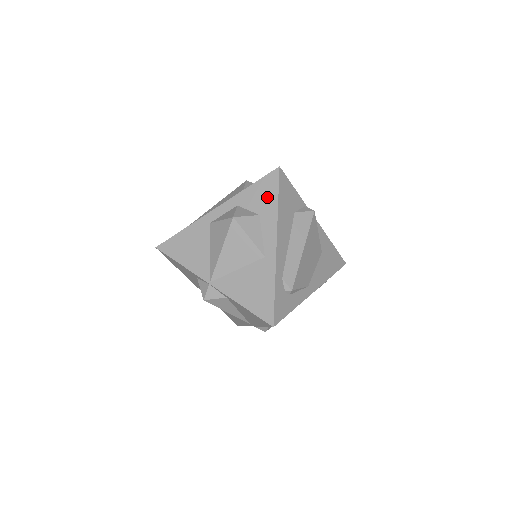
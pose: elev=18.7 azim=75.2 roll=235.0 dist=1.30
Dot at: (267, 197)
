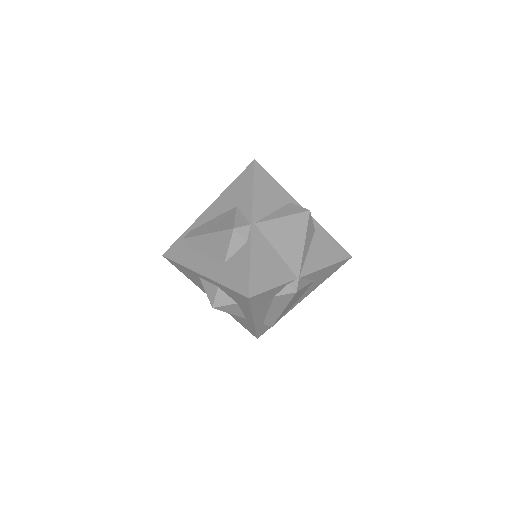
Dot at: (241, 302)
